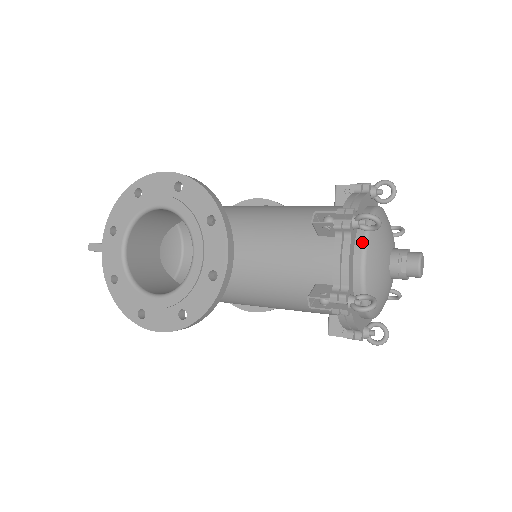
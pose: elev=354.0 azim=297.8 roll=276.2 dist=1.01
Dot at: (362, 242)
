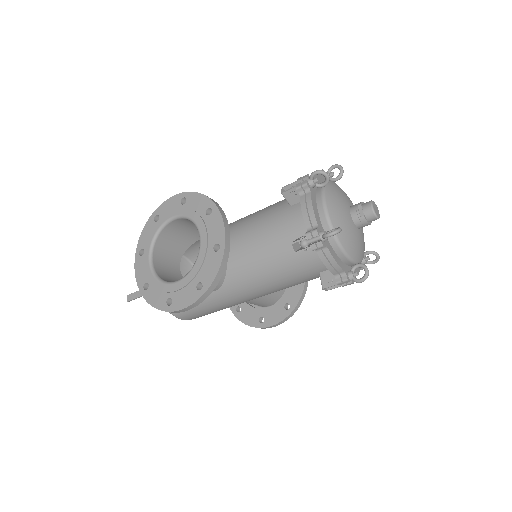
Dot at: (321, 196)
